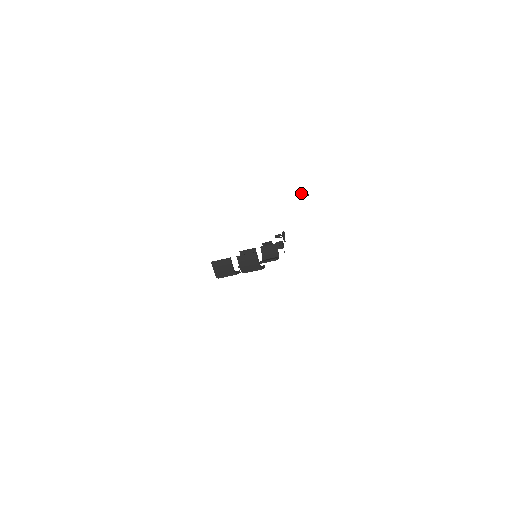
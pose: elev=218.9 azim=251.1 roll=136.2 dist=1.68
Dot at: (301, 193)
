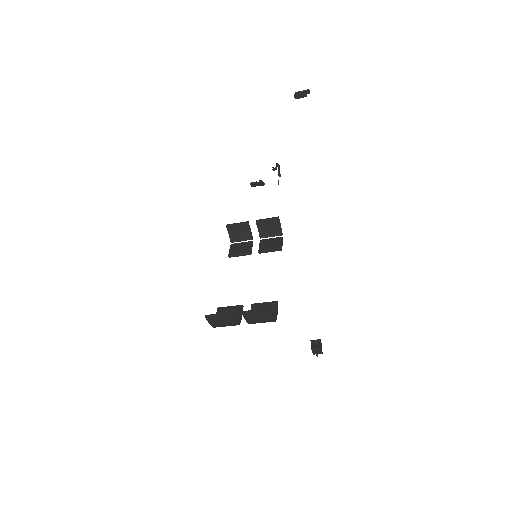
Dot at: (300, 96)
